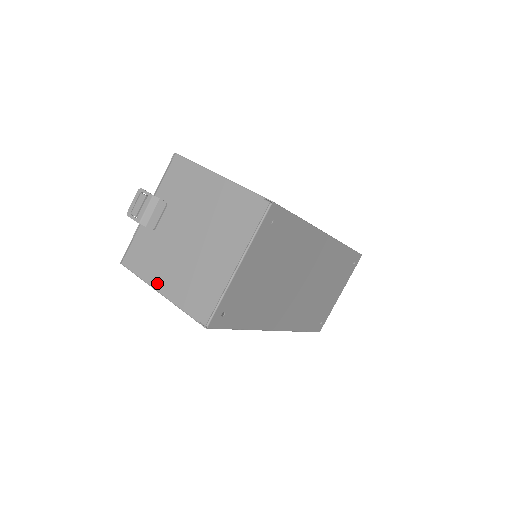
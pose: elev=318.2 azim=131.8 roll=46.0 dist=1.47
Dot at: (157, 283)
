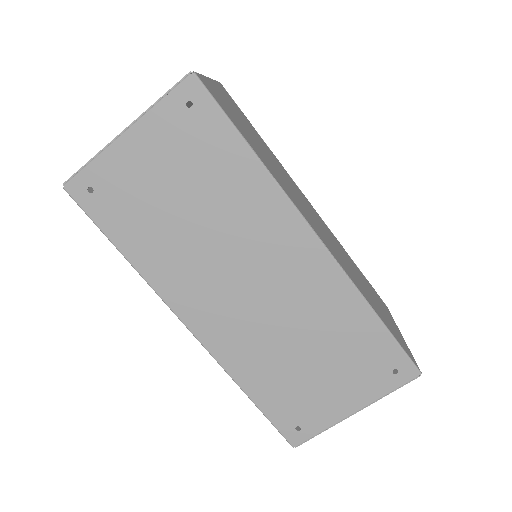
Dot at: occluded
